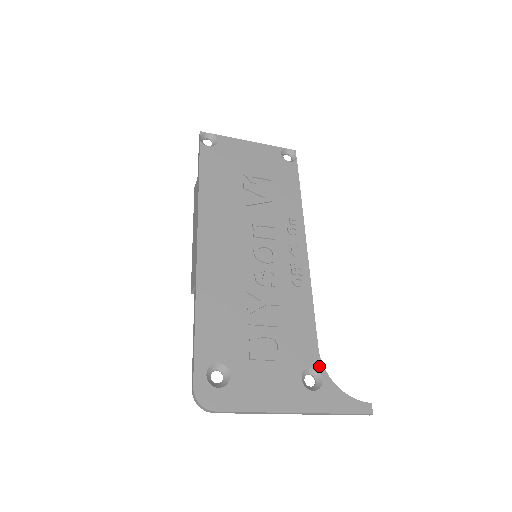
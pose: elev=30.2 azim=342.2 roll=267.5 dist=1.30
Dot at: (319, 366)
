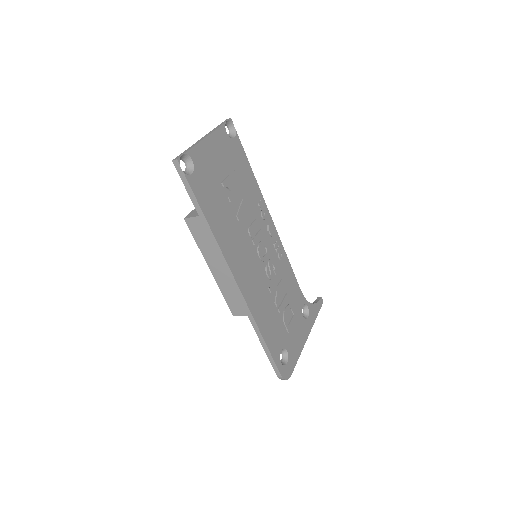
Dot at: (305, 301)
